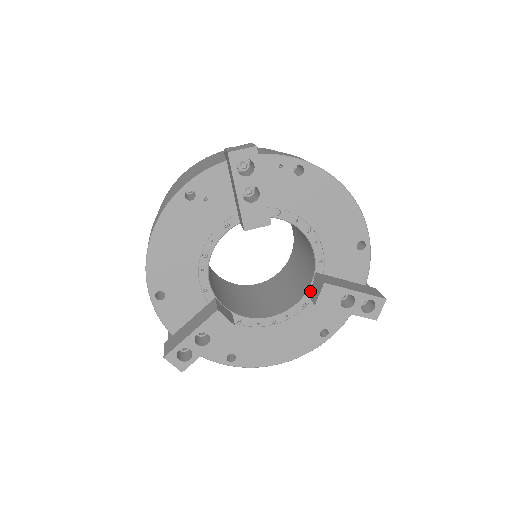
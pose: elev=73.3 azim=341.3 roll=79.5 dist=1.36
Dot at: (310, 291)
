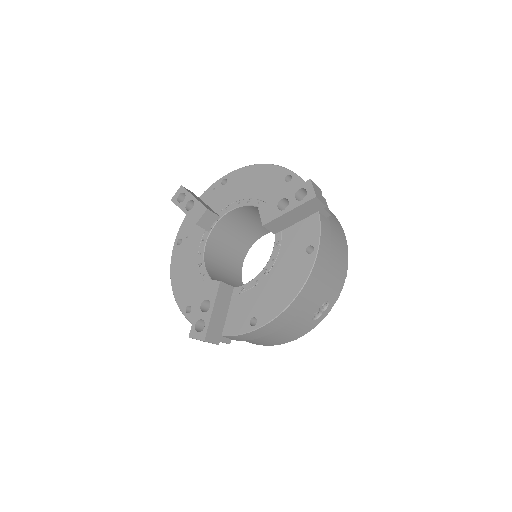
Dot at: occluded
